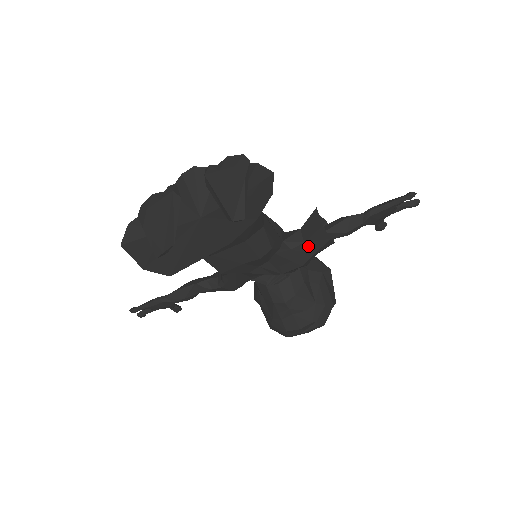
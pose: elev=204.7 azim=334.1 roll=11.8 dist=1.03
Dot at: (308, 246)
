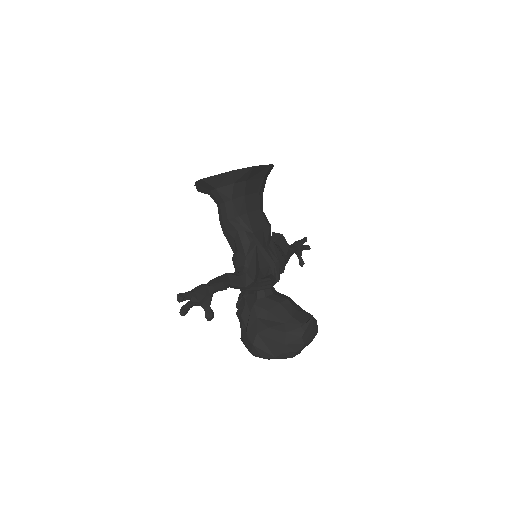
Dot at: (281, 249)
